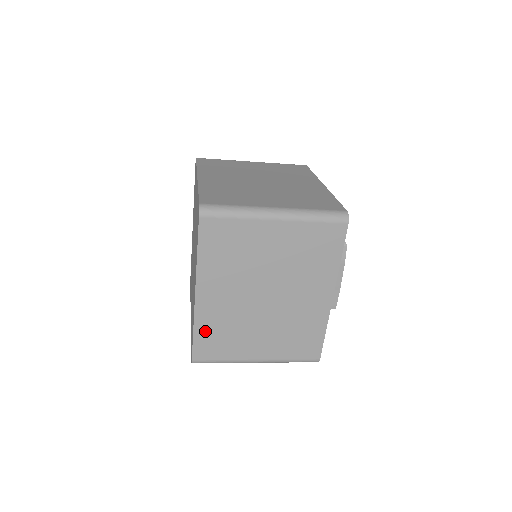
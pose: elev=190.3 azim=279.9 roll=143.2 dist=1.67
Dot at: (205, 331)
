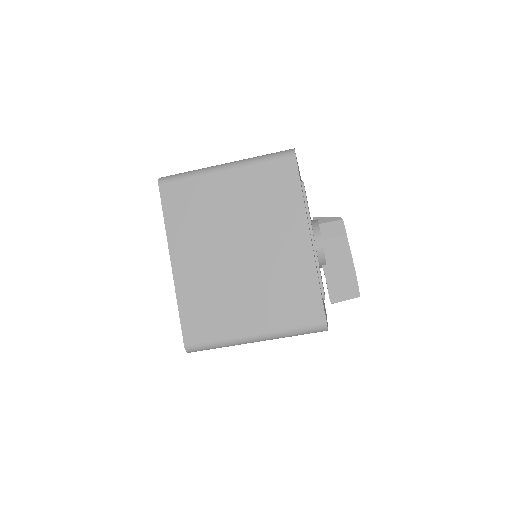
Dot at: (189, 305)
